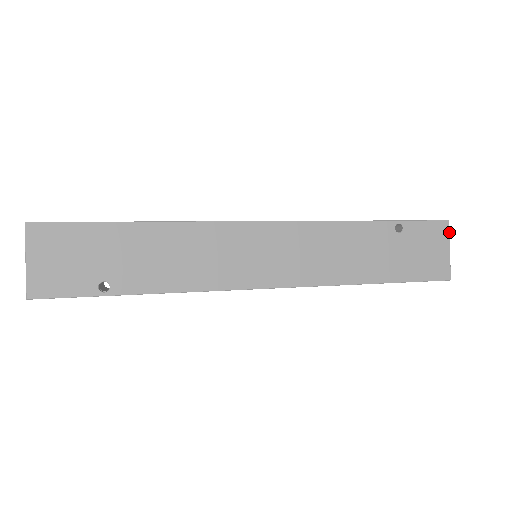
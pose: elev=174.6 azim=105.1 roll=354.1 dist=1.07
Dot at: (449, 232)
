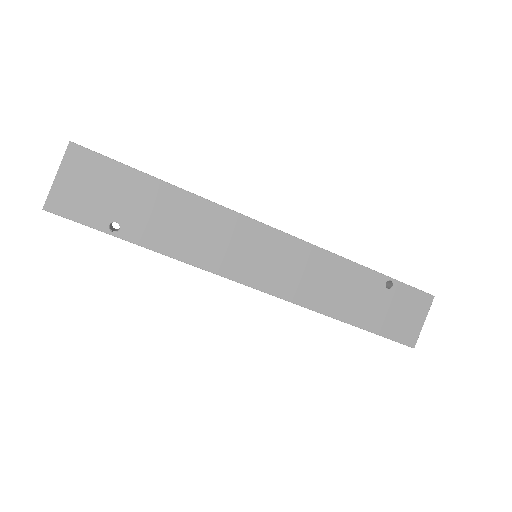
Dot at: (430, 306)
